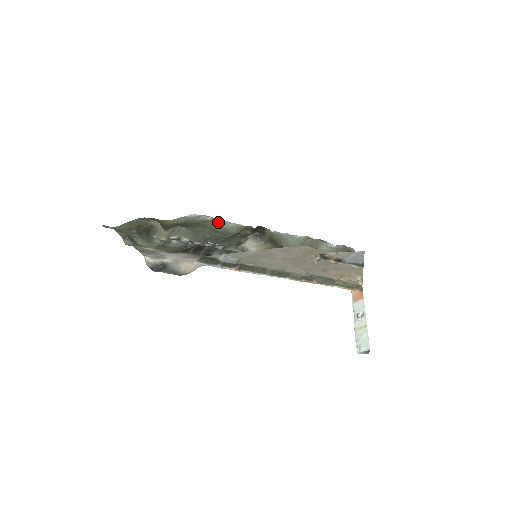
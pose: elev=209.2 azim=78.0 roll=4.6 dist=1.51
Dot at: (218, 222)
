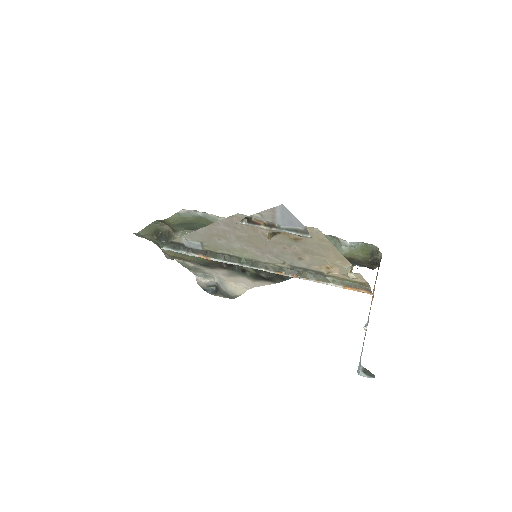
Dot at: (209, 217)
